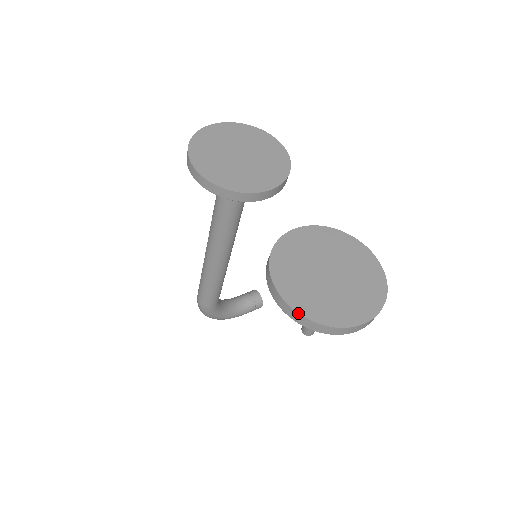
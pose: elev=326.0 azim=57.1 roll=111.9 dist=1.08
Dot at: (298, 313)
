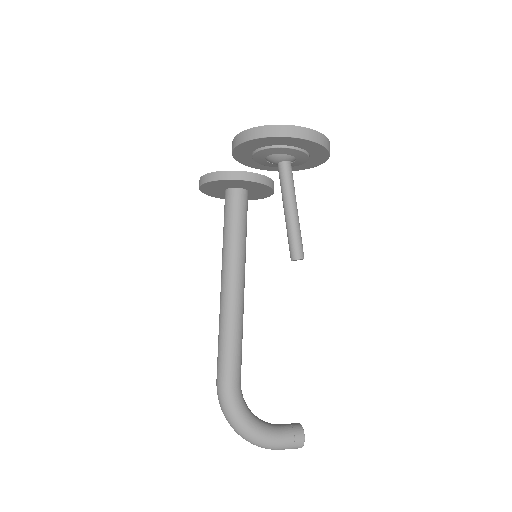
Dot at: (245, 130)
